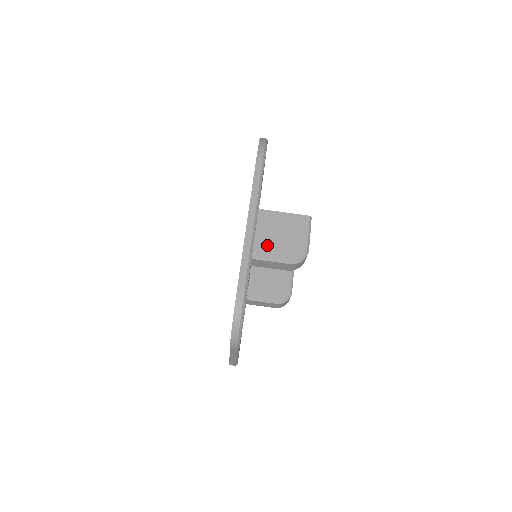
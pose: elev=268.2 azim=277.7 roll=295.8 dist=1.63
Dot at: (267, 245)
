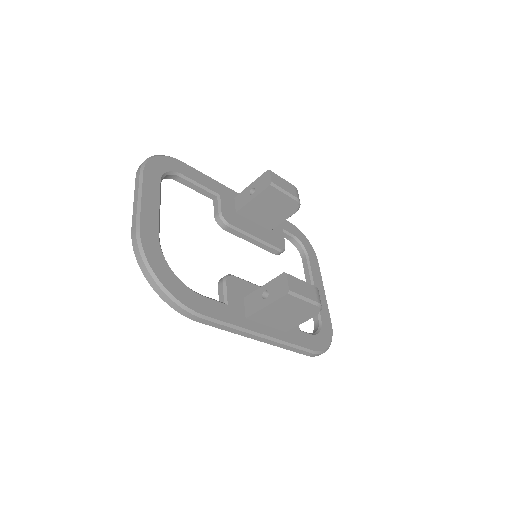
Dot at: (286, 324)
